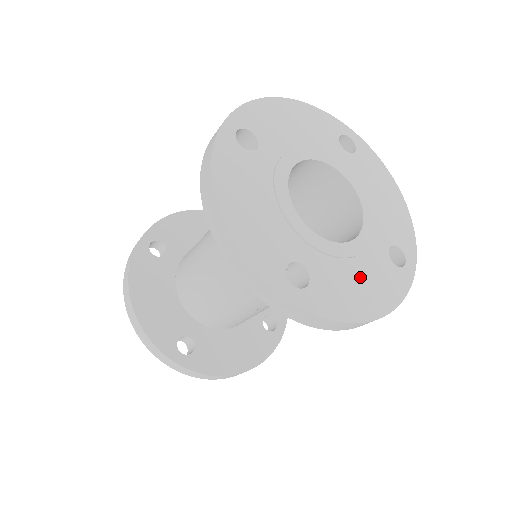
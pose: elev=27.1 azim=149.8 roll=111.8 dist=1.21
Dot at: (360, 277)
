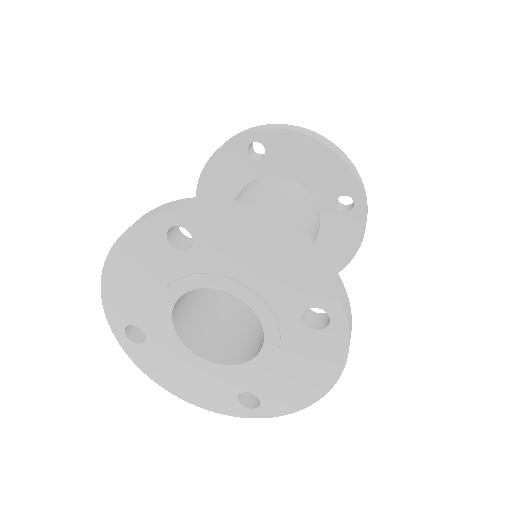
Dot at: (293, 368)
